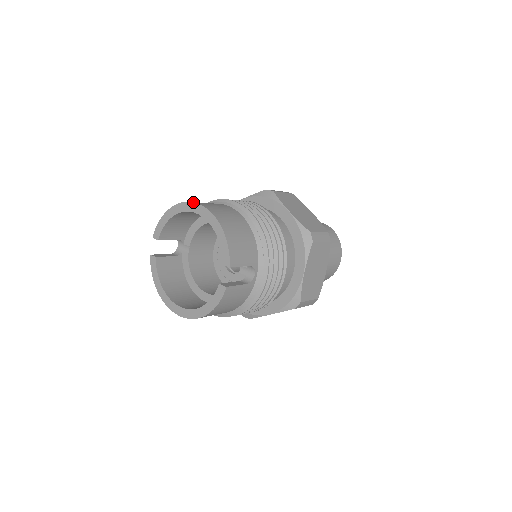
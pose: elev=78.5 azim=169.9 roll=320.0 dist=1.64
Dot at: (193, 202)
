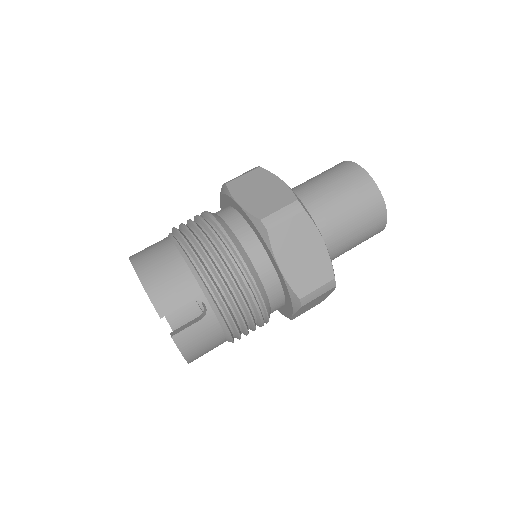
Dot at: occluded
